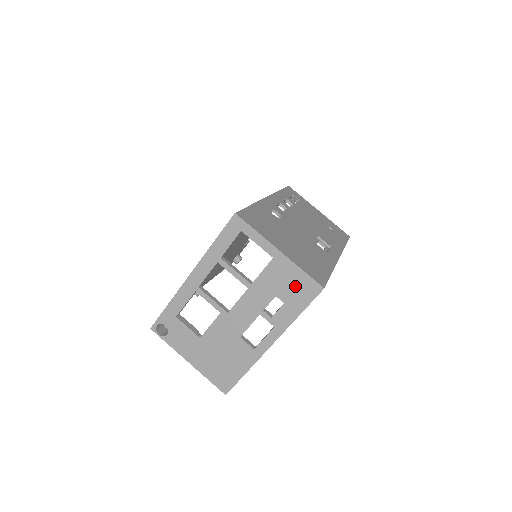
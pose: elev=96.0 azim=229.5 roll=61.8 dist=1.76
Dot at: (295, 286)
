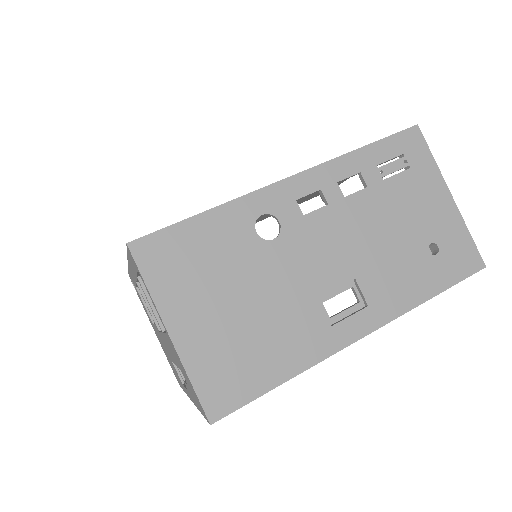
Dot at: (190, 385)
